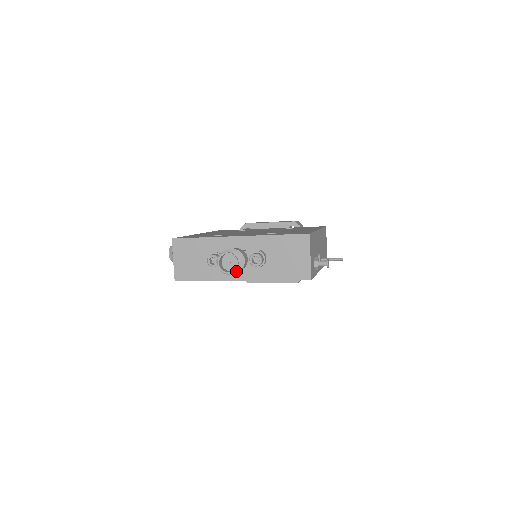
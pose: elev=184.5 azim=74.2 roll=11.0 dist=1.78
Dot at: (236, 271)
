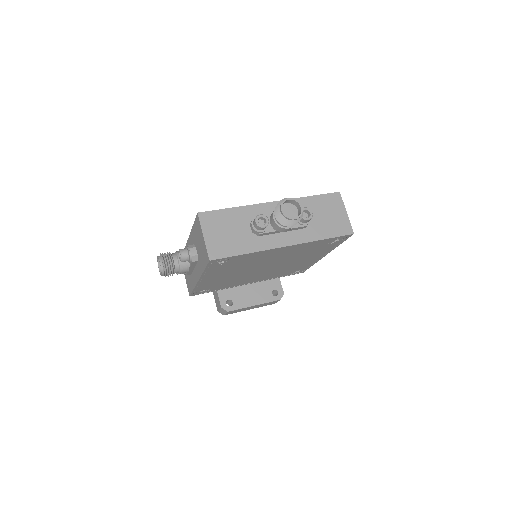
Dot at: (300, 218)
